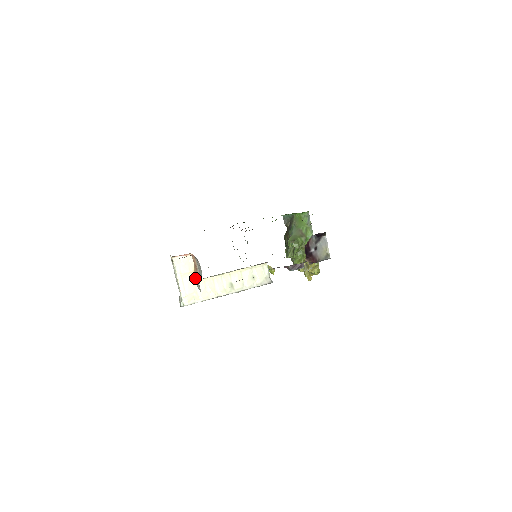
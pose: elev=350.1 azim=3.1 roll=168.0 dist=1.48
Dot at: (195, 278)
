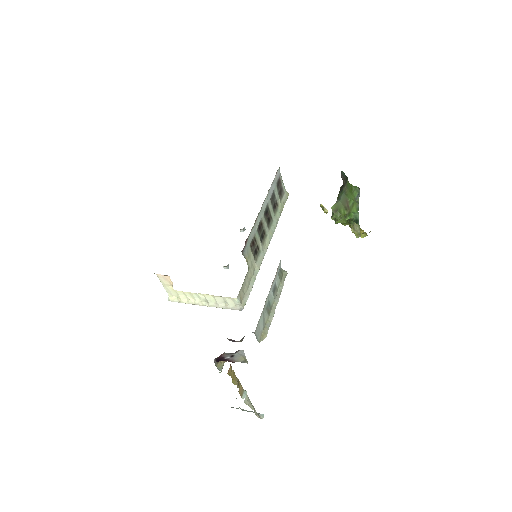
Dot at: occluded
